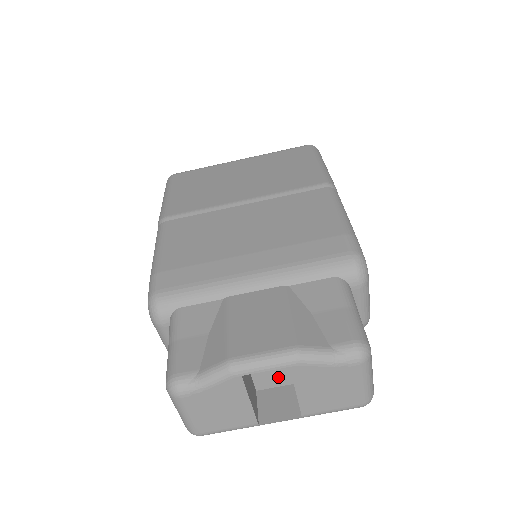
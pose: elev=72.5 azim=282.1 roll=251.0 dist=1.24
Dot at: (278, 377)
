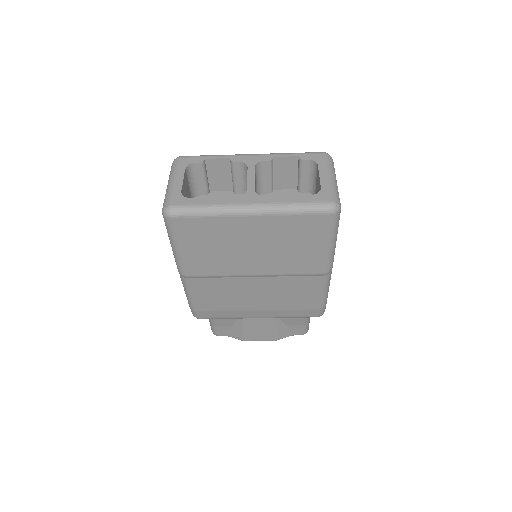
Dot at: occluded
